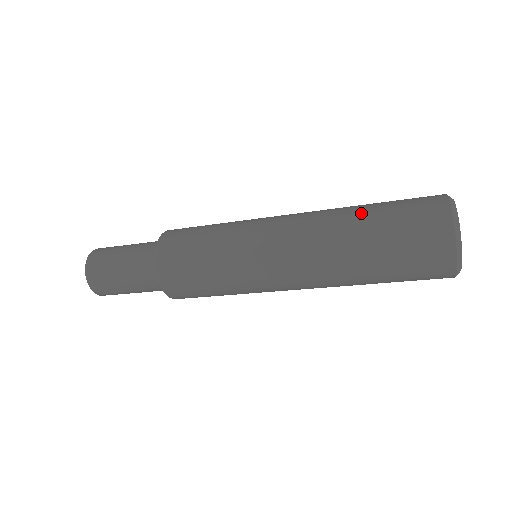
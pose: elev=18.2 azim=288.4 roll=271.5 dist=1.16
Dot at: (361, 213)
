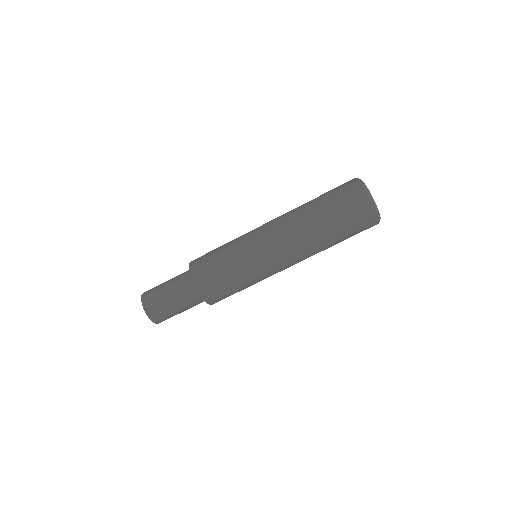
Dot at: occluded
